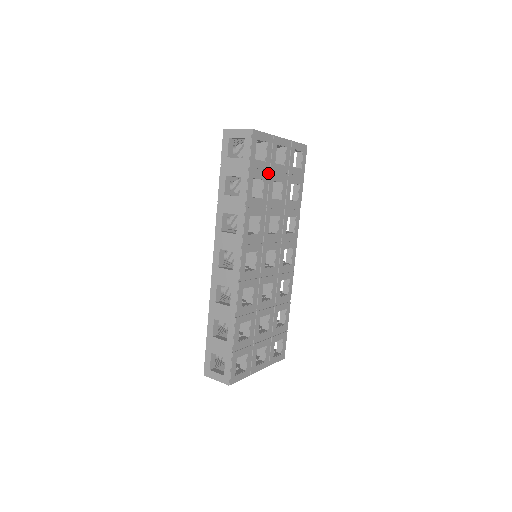
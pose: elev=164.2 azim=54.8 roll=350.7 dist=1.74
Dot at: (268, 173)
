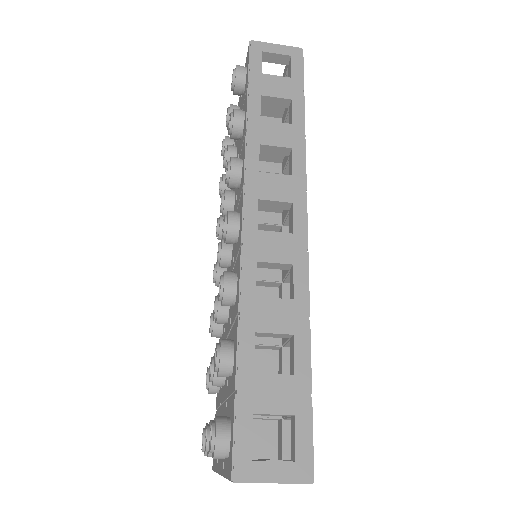
Dot at: occluded
